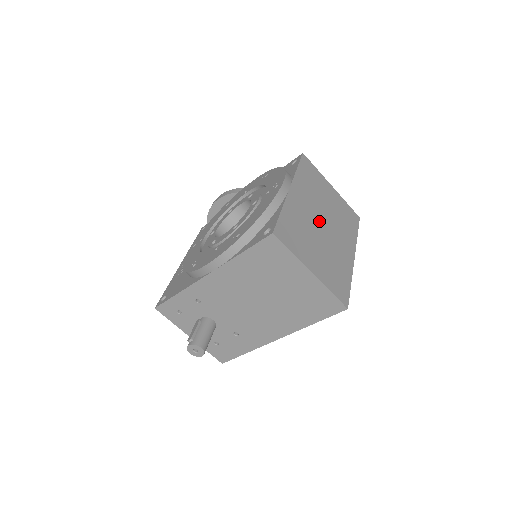
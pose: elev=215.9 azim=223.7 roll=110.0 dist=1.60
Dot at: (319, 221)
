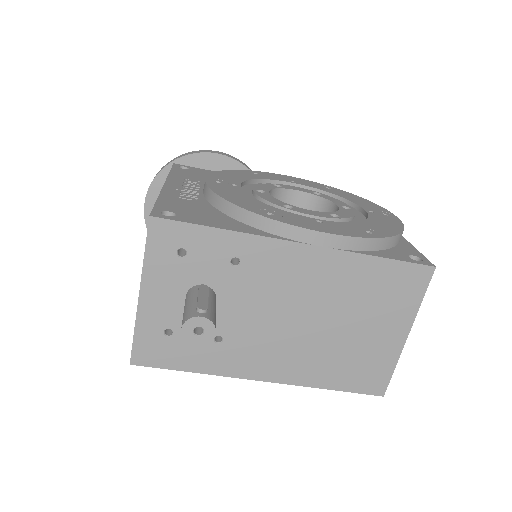
Dot at: occluded
